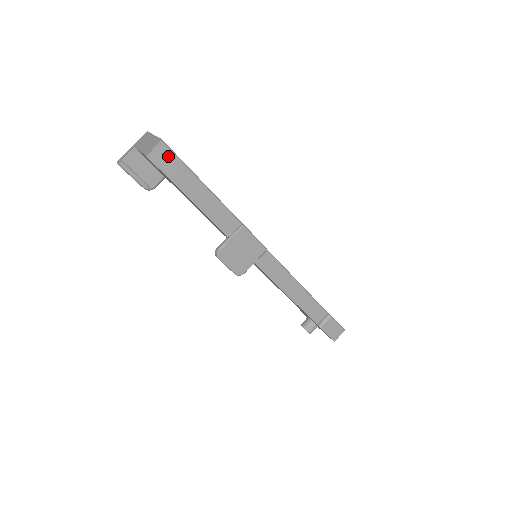
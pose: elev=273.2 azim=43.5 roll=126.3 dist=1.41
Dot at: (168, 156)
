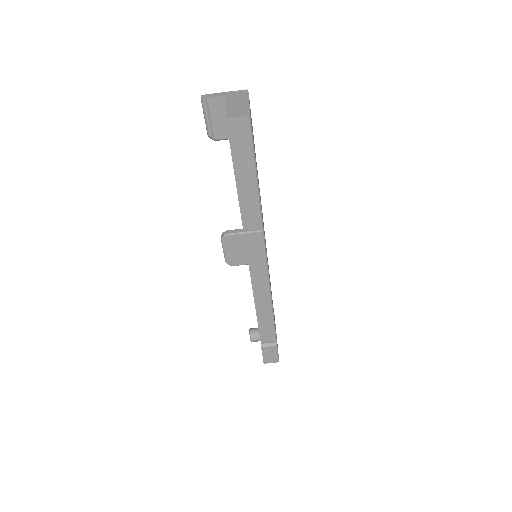
Dot at: (245, 132)
